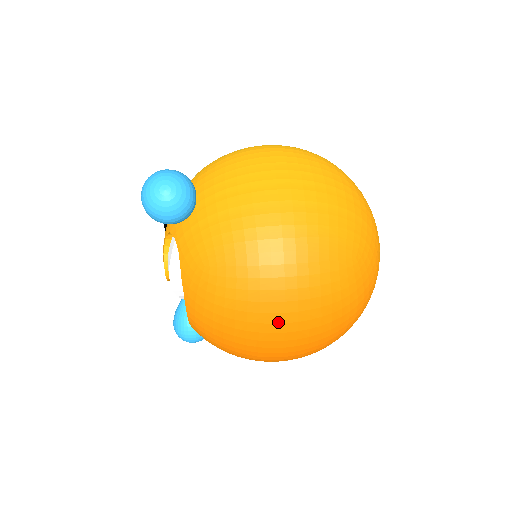
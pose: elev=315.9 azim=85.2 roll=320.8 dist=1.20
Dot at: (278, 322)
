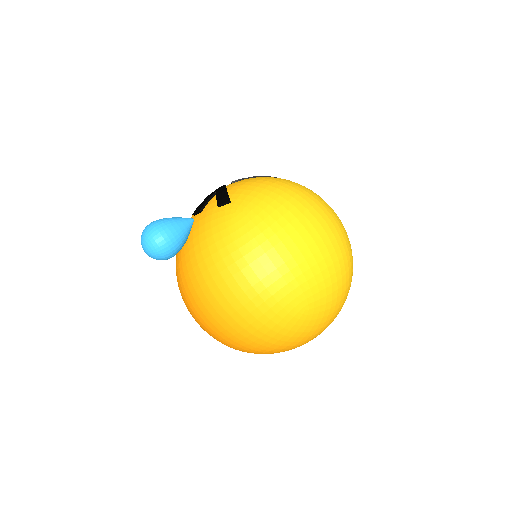
Dot at: occluded
